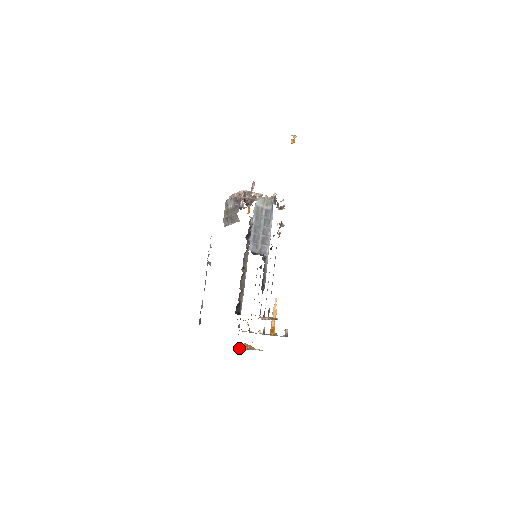
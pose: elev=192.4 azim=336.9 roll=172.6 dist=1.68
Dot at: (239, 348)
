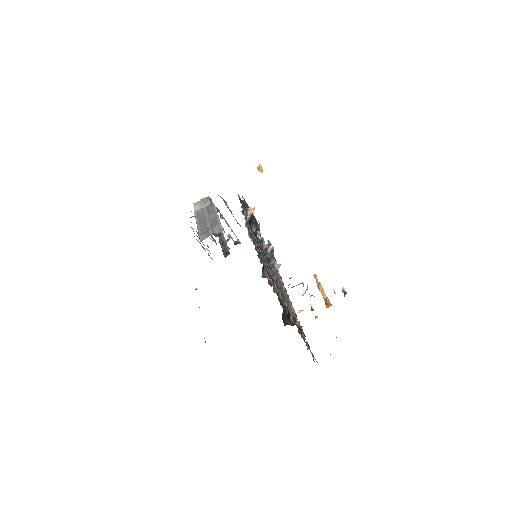
Dot at: occluded
